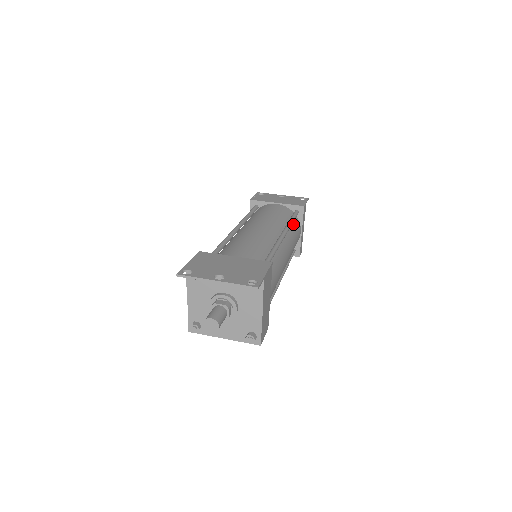
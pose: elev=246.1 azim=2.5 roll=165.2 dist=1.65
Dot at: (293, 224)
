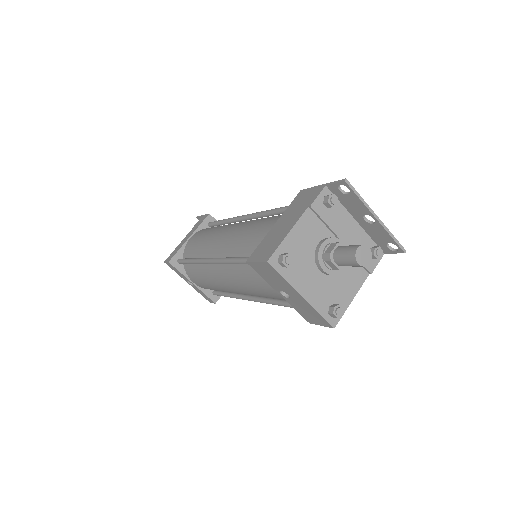
Dot at: occluded
